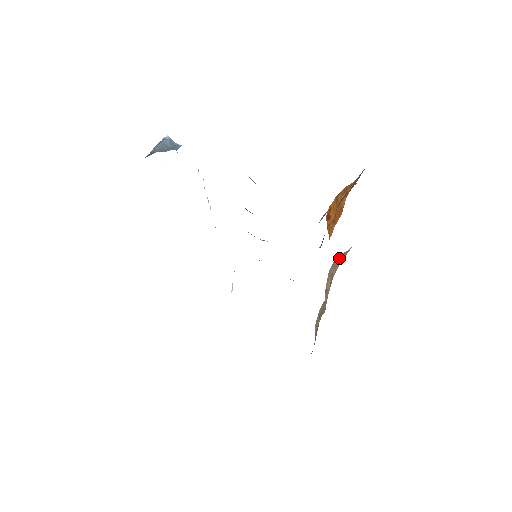
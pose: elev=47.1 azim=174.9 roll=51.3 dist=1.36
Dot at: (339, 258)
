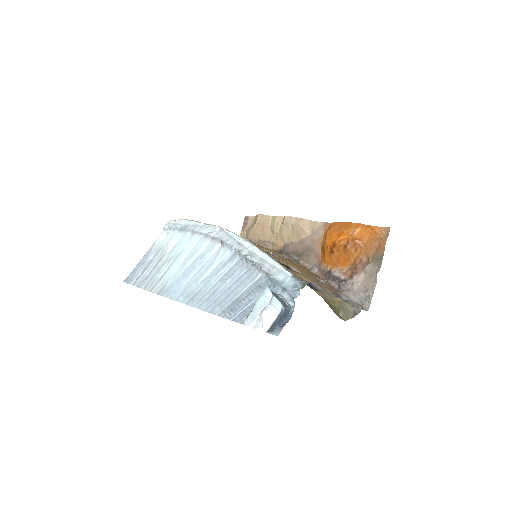
Dot at: (303, 227)
